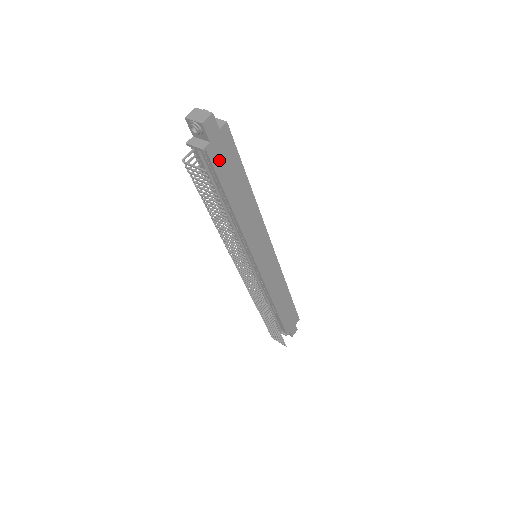
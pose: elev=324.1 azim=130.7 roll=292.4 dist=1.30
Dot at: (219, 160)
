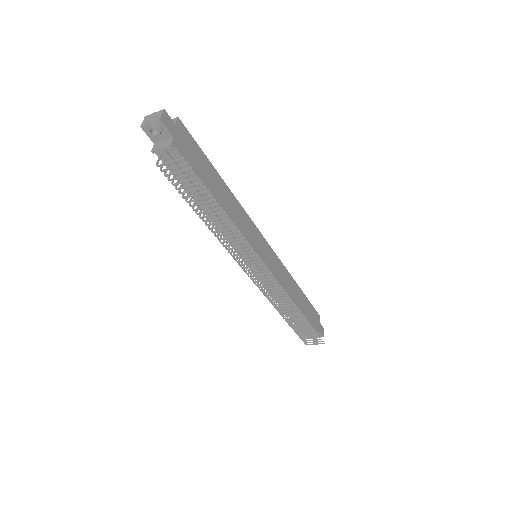
Dot at: (187, 155)
